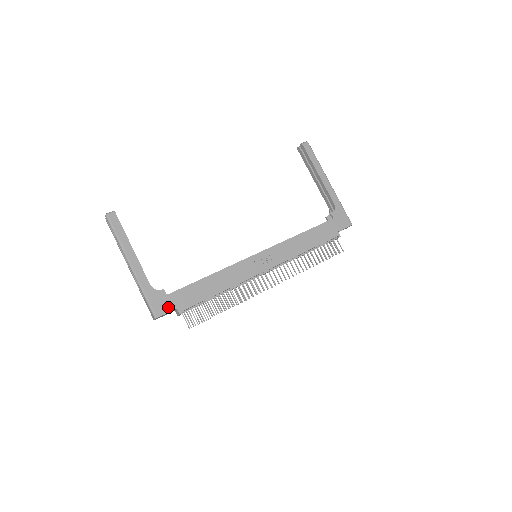
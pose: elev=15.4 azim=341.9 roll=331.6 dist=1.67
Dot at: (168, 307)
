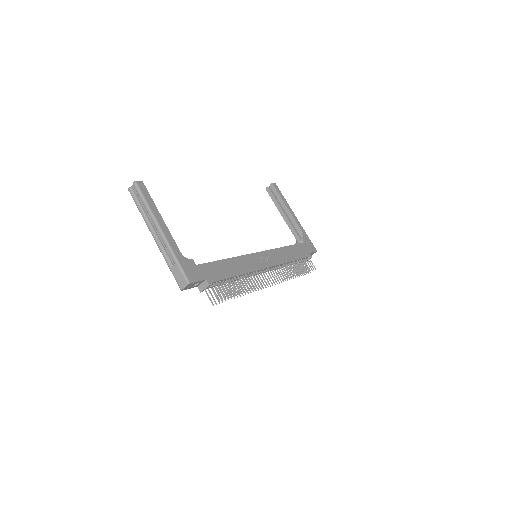
Dot at: (199, 276)
